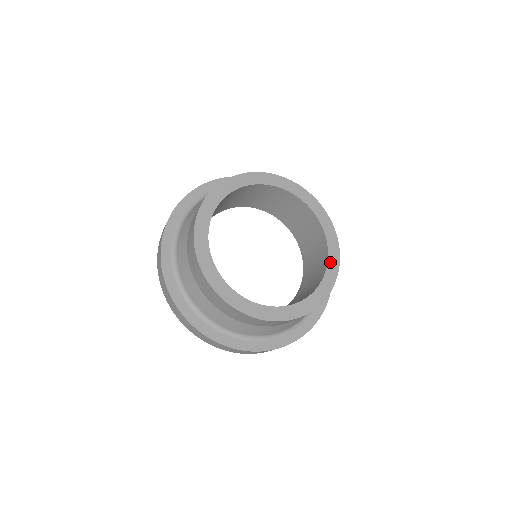
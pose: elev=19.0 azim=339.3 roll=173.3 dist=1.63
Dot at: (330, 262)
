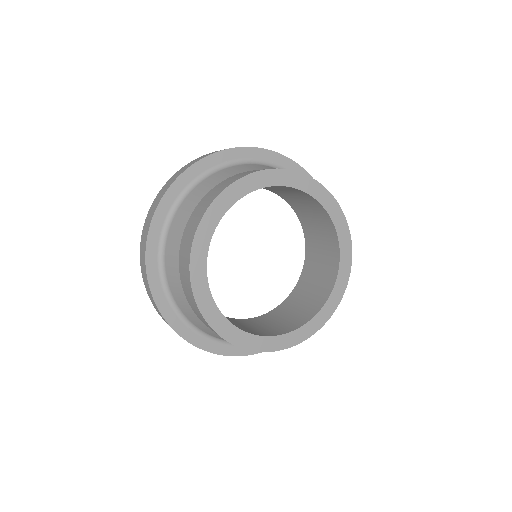
Dot at: (341, 267)
